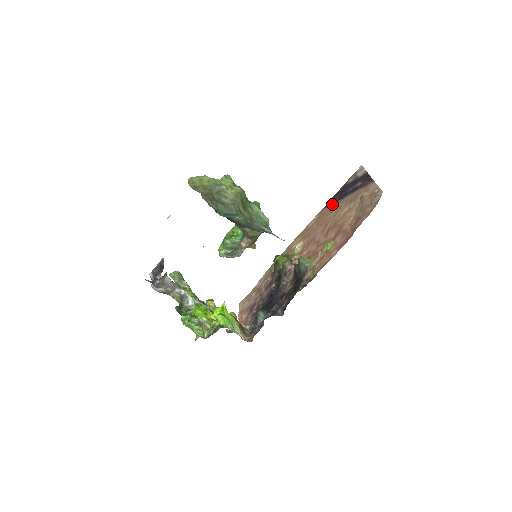
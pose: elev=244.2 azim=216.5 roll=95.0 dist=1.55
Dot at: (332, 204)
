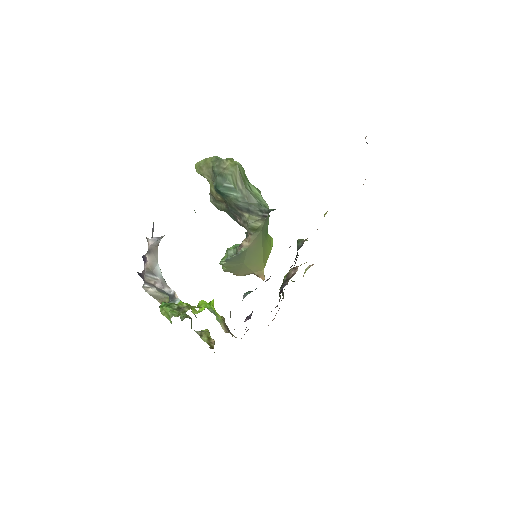
Dot at: occluded
